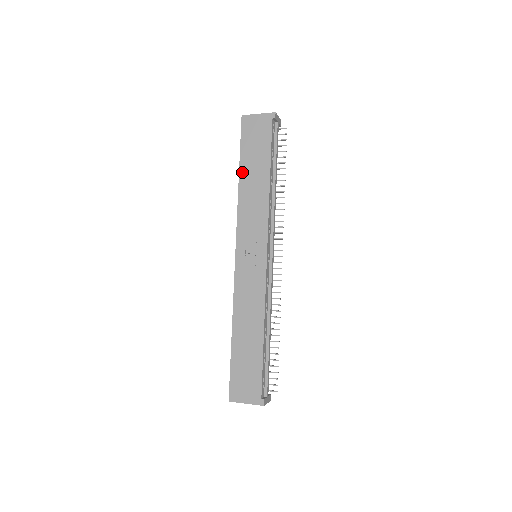
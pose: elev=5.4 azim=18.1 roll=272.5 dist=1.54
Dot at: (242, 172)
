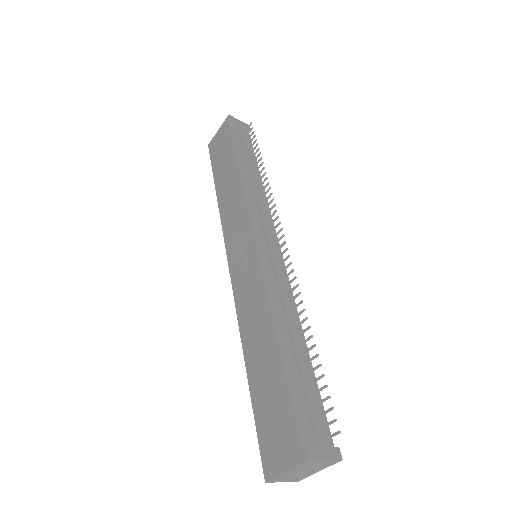
Dot at: (217, 186)
